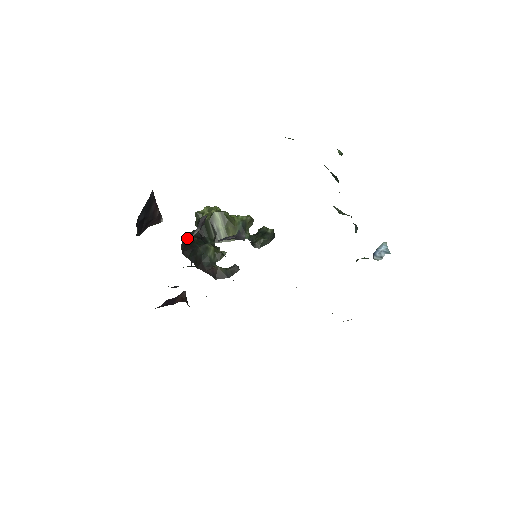
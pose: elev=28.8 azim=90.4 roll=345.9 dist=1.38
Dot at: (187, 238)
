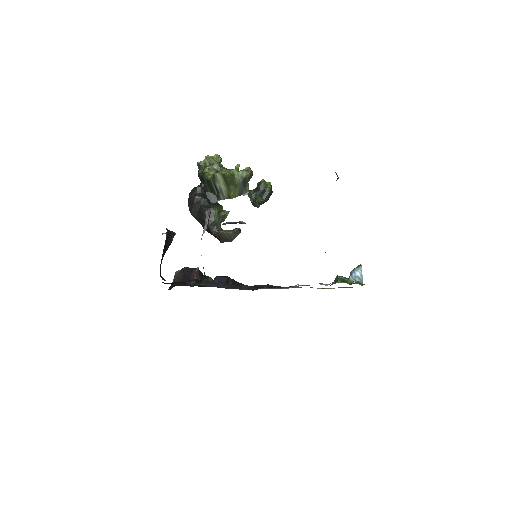
Dot at: (193, 198)
